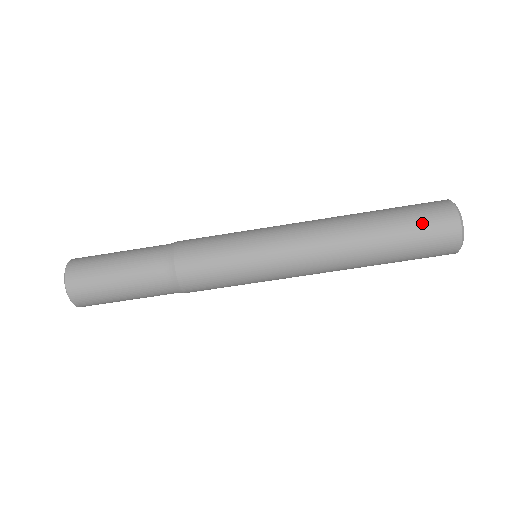
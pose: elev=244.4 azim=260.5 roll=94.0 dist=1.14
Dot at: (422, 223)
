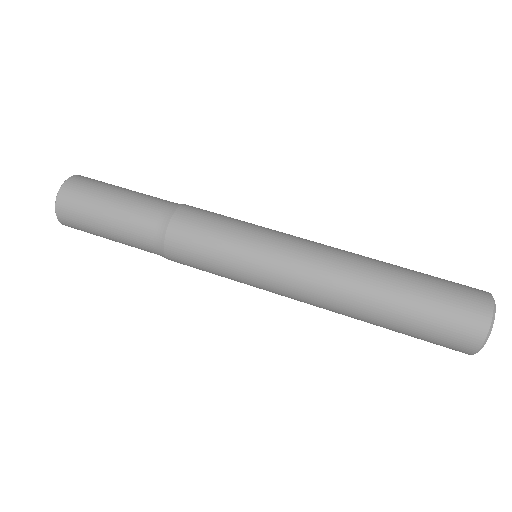
Dot at: (446, 306)
